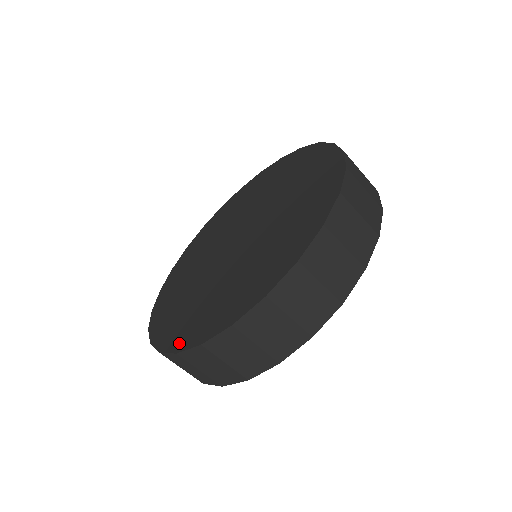
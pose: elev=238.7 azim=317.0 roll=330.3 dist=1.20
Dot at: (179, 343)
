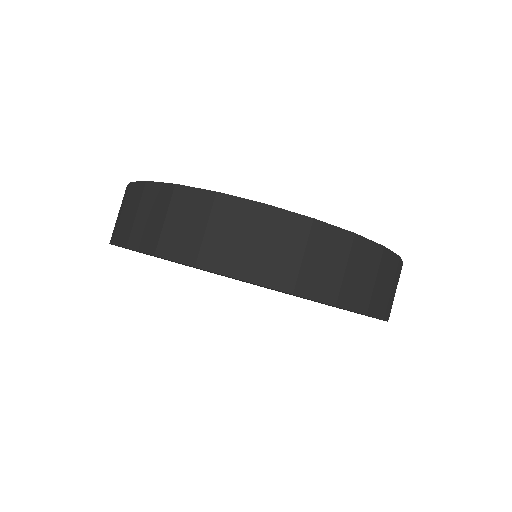
Dot at: occluded
